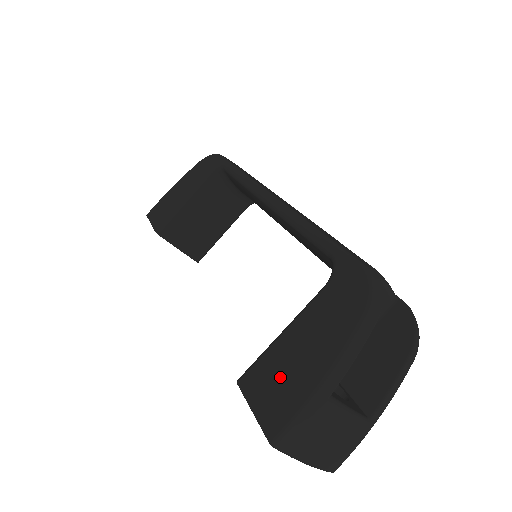
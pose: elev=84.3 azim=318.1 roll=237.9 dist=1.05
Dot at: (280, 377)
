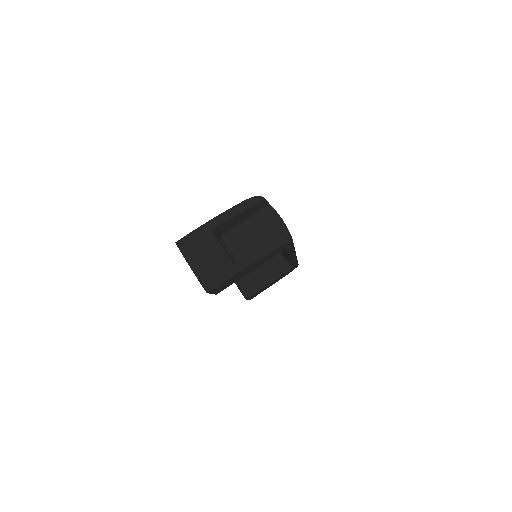
Dot at: occluded
